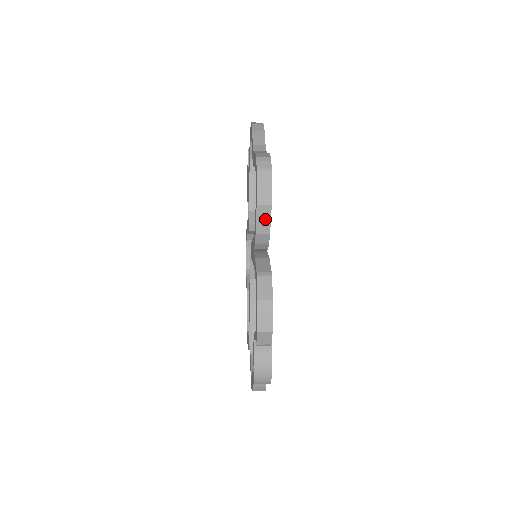
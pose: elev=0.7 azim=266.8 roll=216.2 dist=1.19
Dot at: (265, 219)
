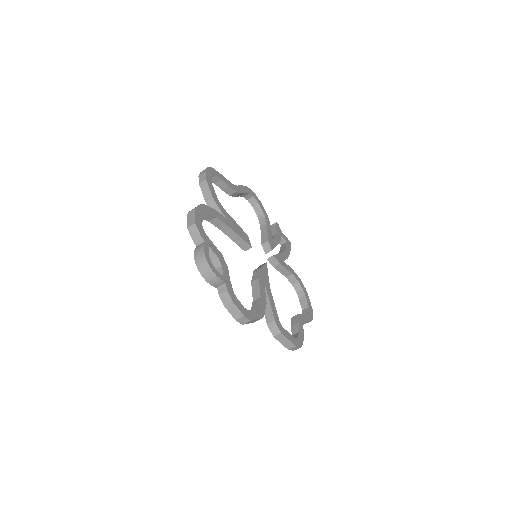
Dot at: (206, 189)
